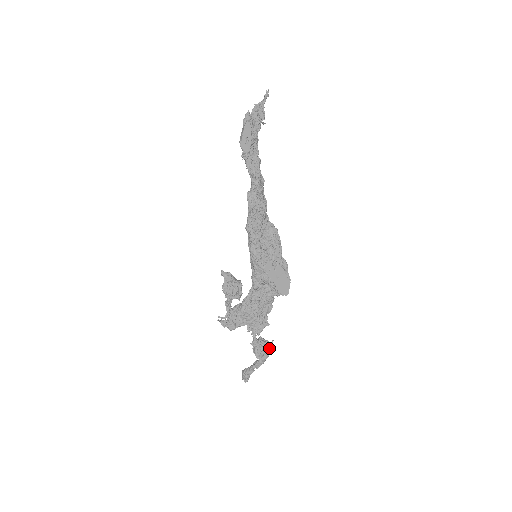
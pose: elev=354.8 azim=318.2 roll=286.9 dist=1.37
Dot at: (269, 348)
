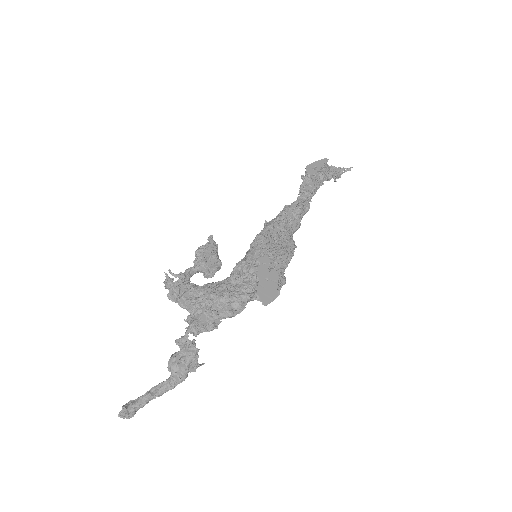
Dot at: (193, 365)
